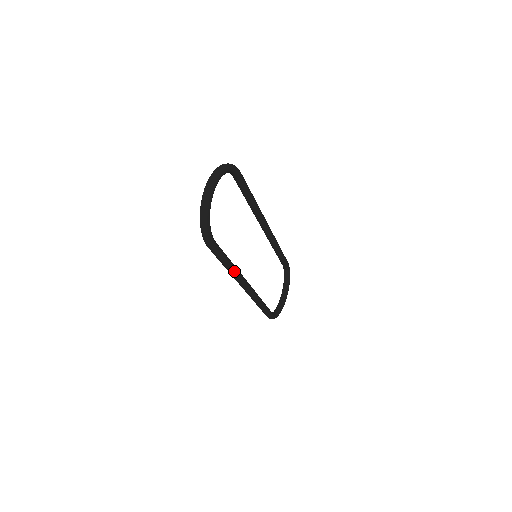
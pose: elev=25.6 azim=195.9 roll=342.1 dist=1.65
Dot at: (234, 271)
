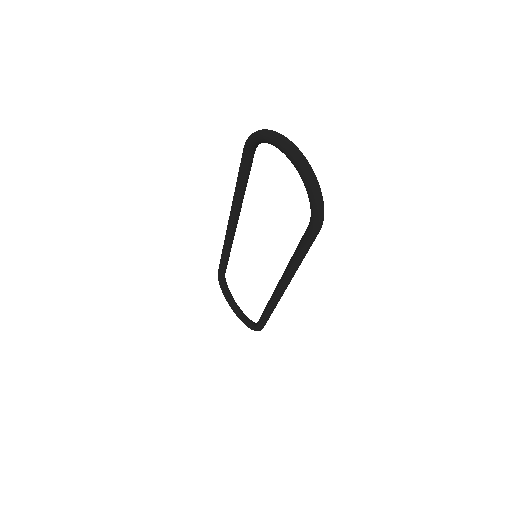
Dot at: occluded
